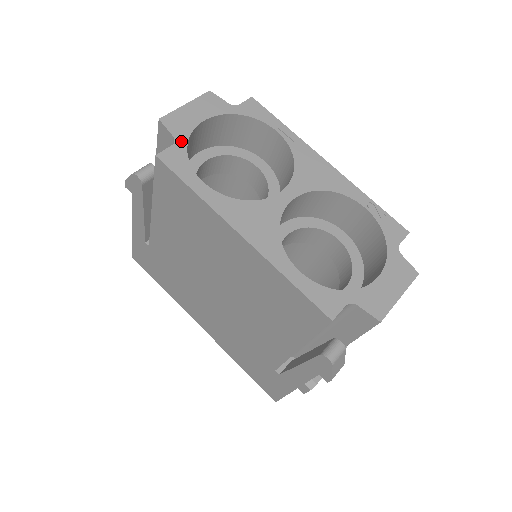
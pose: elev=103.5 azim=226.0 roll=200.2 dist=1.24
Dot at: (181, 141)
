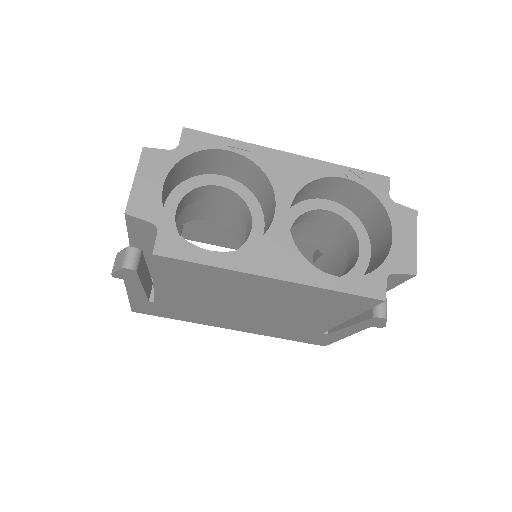
Dot at: (161, 223)
